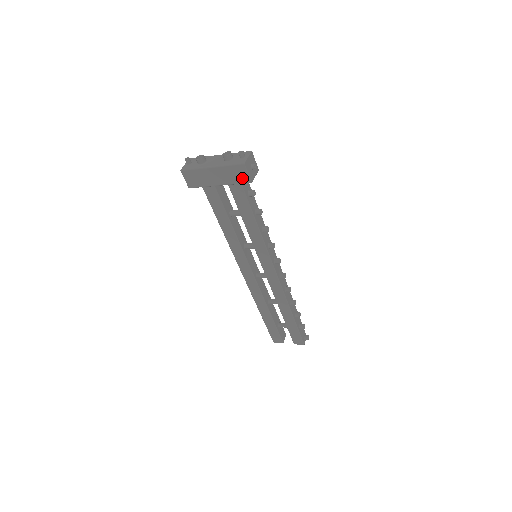
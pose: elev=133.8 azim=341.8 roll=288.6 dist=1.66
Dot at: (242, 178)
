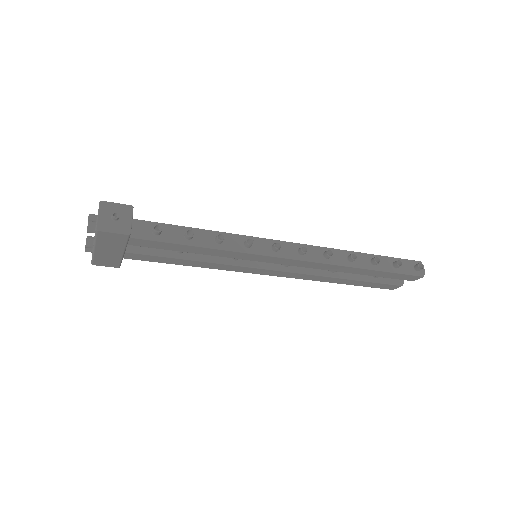
Dot at: (119, 238)
